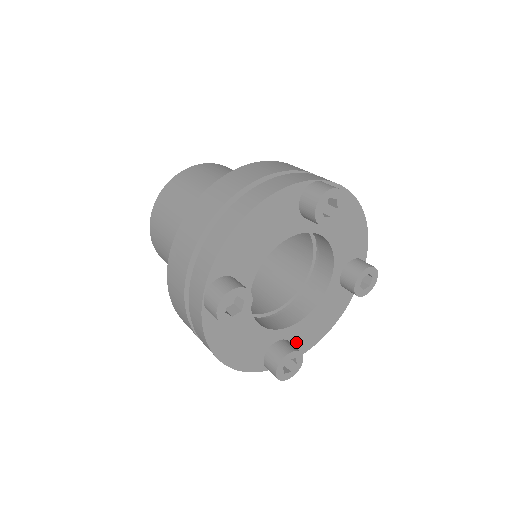
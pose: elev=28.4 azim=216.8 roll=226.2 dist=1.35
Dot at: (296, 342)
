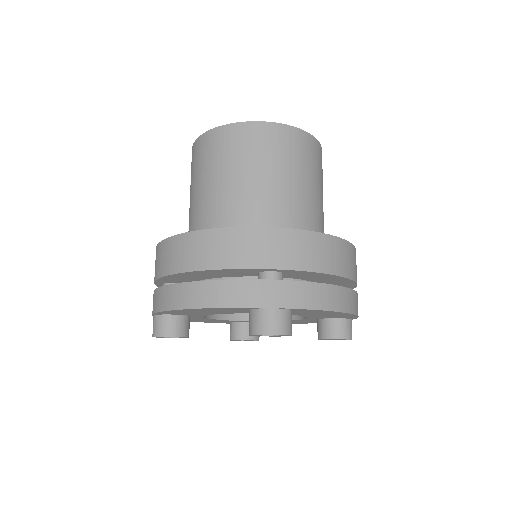
Dot at: occluded
